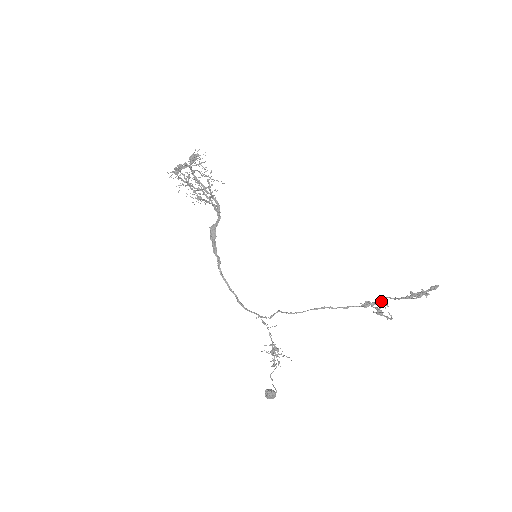
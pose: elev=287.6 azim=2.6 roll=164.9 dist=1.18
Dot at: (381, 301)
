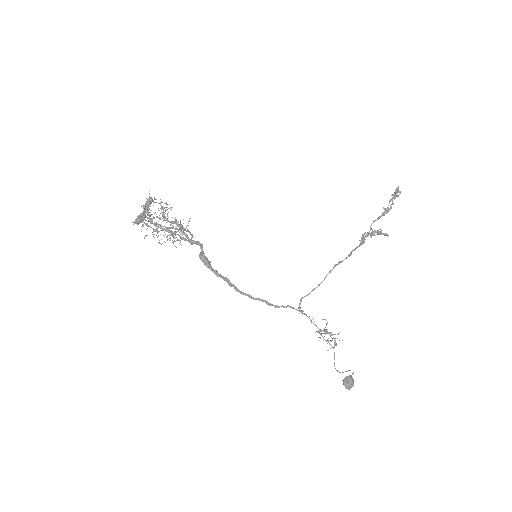
Dot at: (370, 229)
